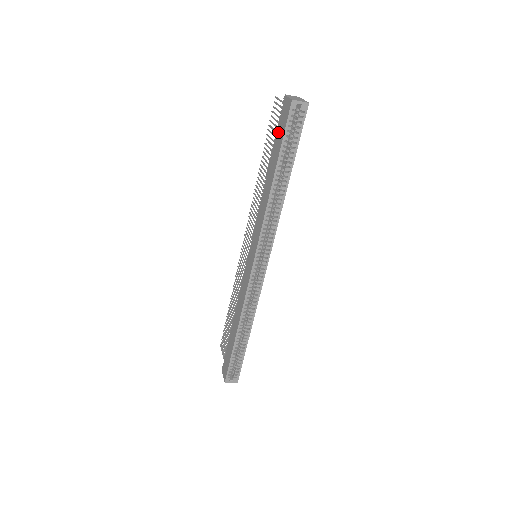
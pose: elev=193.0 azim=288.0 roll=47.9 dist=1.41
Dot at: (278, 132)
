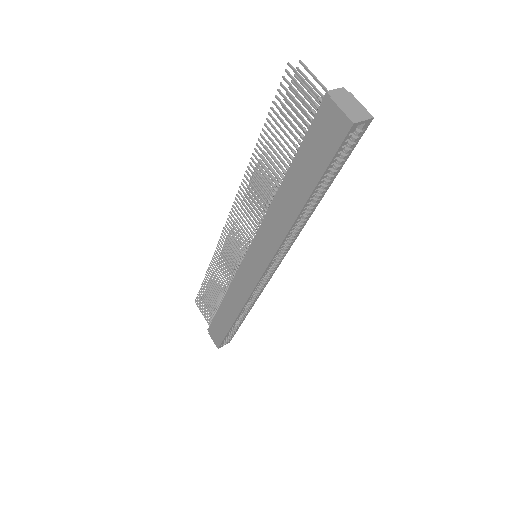
Dot at: (312, 147)
